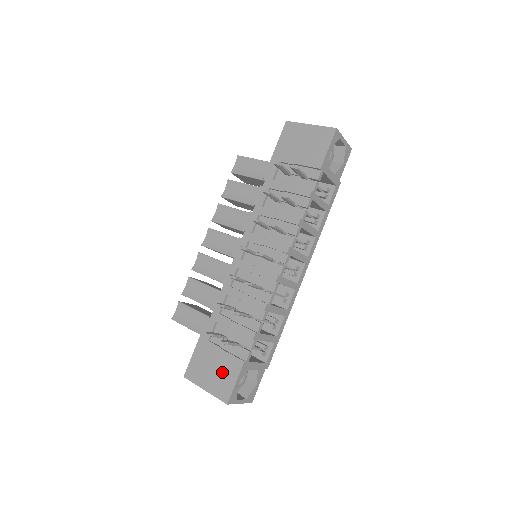
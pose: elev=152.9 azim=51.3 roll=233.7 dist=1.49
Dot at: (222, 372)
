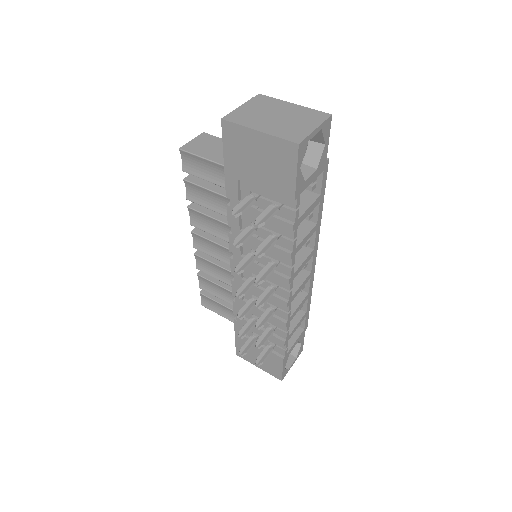
Dot at: (267, 361)
